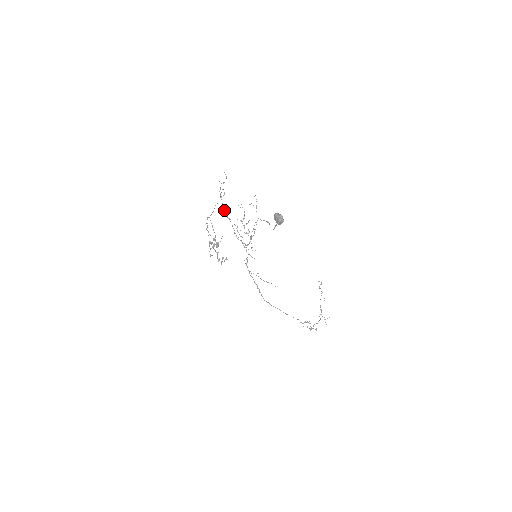
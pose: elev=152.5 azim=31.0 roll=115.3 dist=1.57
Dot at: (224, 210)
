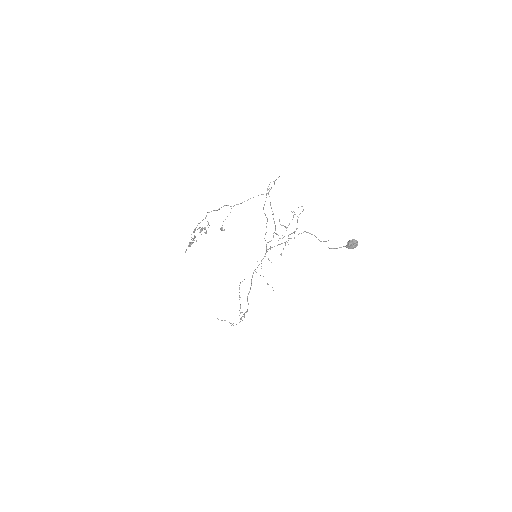
Dot at: occluded
